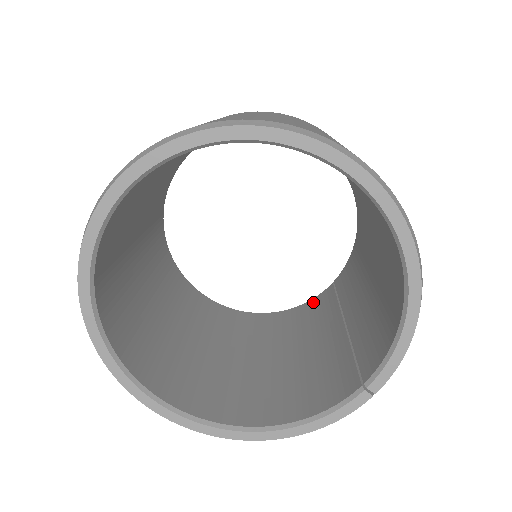
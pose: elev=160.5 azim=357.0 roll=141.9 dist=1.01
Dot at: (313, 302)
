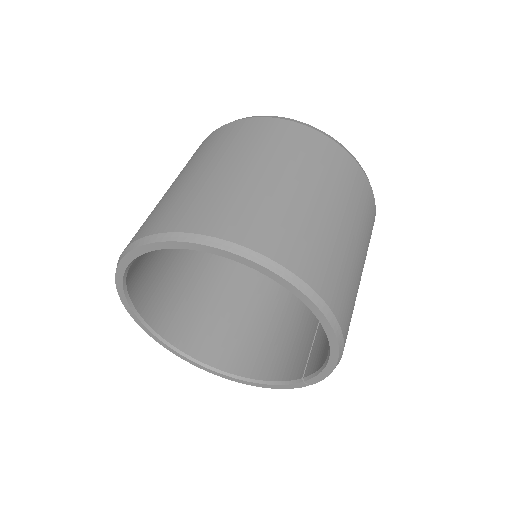
Dot at: occluded
